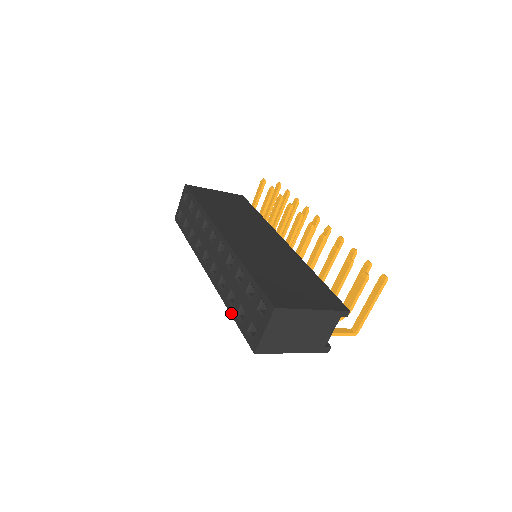
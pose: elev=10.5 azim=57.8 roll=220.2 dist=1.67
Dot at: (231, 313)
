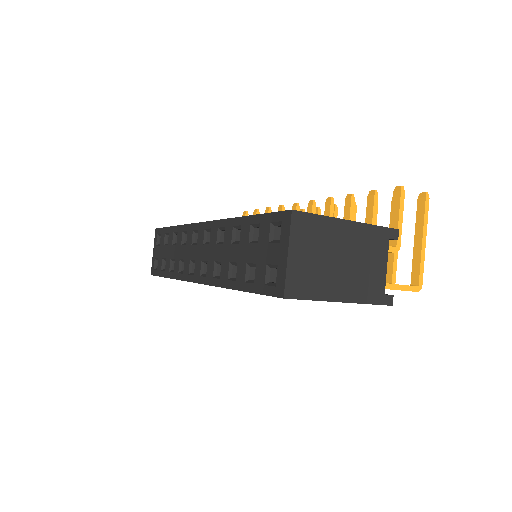
Dot at: (237, 288)
